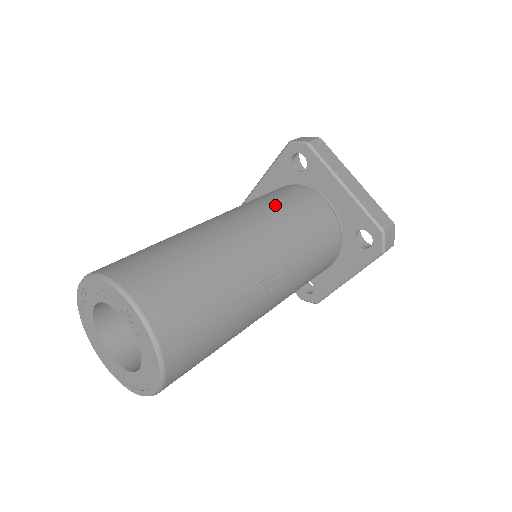
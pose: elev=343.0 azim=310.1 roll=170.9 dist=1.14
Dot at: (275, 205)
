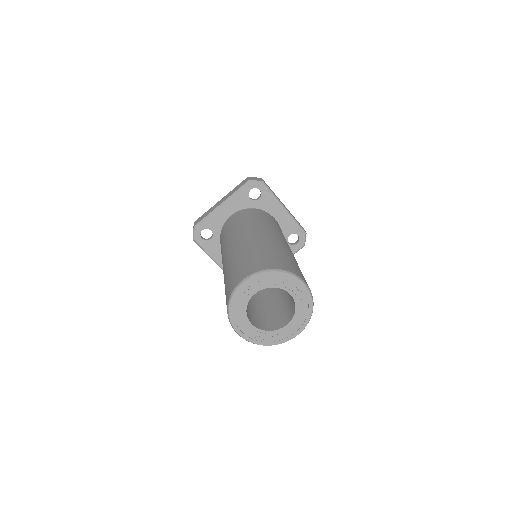
Dot at: (268, 222)
